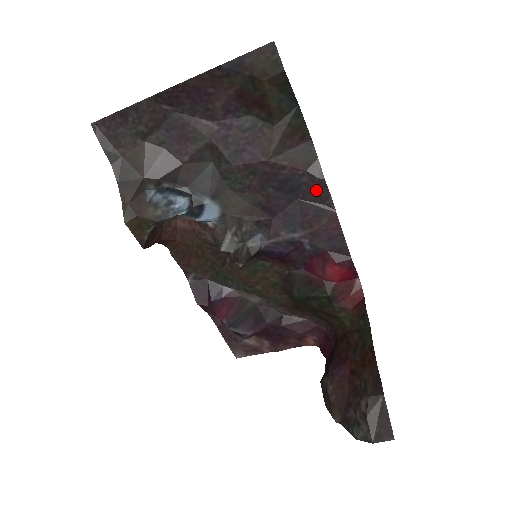
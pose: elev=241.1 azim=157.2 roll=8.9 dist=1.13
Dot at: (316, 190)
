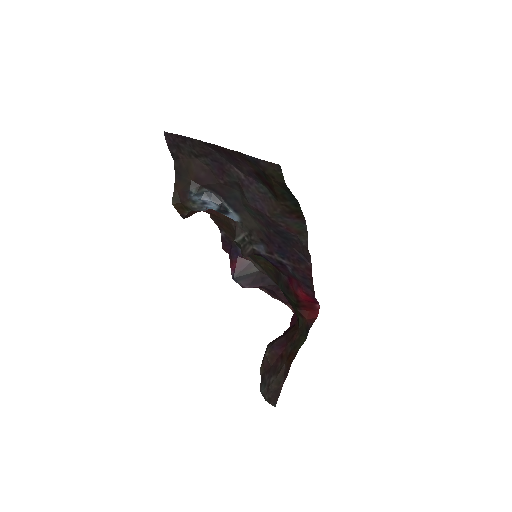
Dot at: (302, 248)
